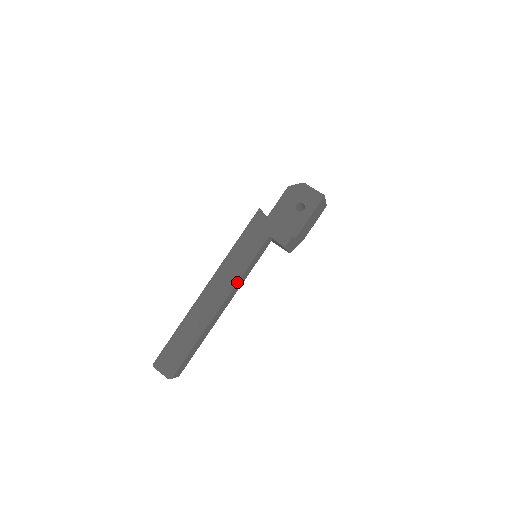
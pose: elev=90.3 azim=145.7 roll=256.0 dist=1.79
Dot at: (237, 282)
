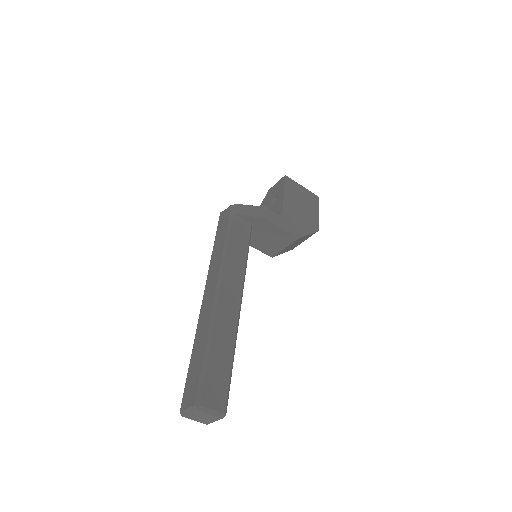
Dot at: (224, 264)
